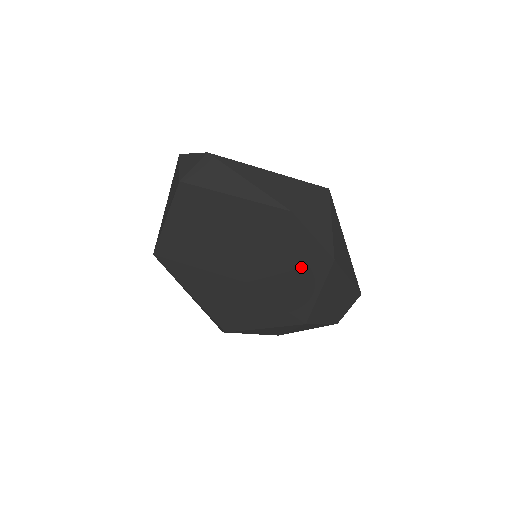
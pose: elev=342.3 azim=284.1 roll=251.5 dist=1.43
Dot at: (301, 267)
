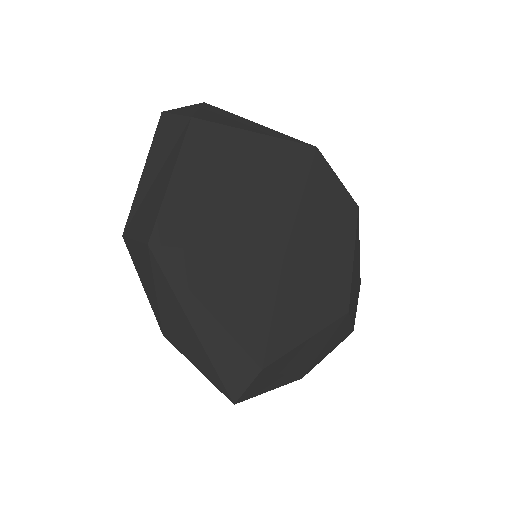
Dot at: (333, 221)
